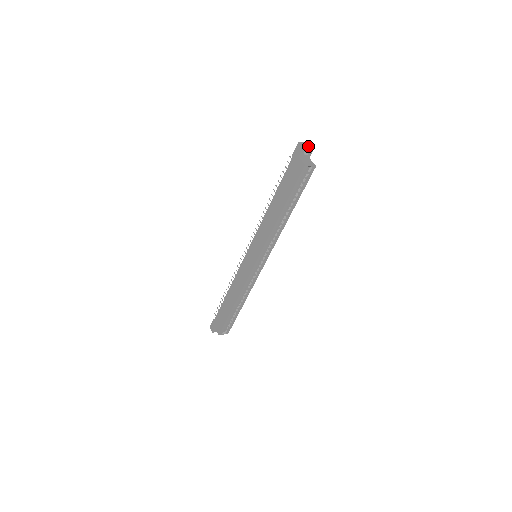
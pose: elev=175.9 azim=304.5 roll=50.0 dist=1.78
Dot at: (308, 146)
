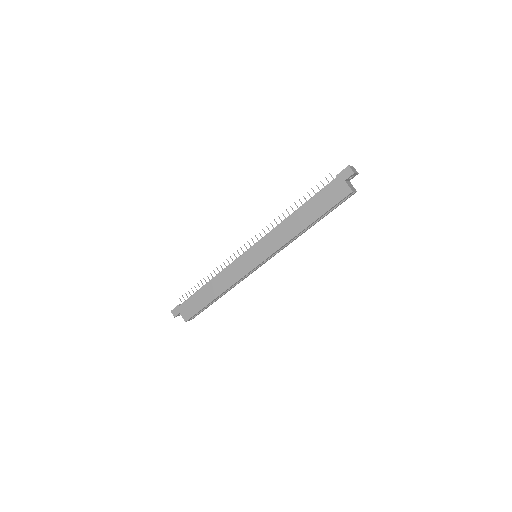
Dot at: (355, 171)
